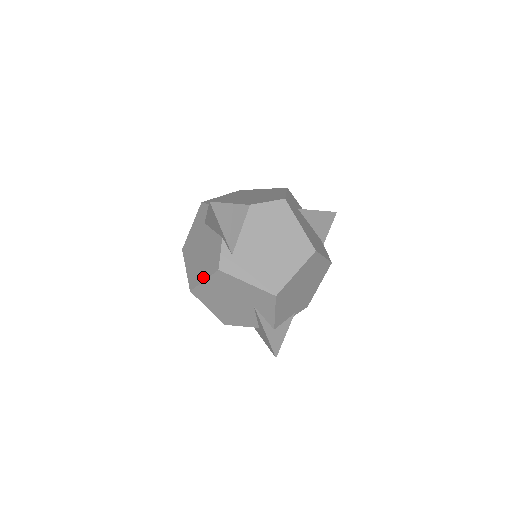
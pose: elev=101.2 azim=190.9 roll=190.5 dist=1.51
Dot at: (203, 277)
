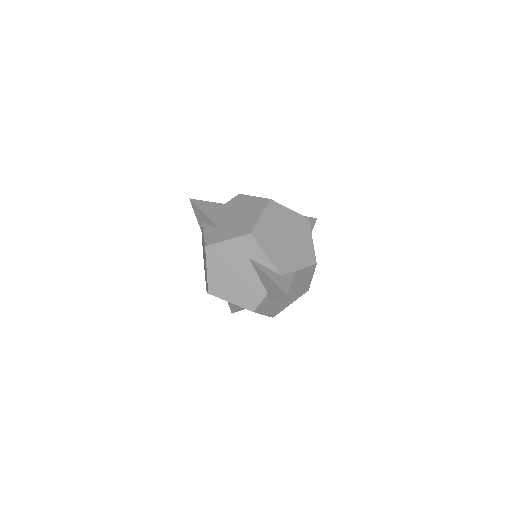
Dot at: (231, 300)
